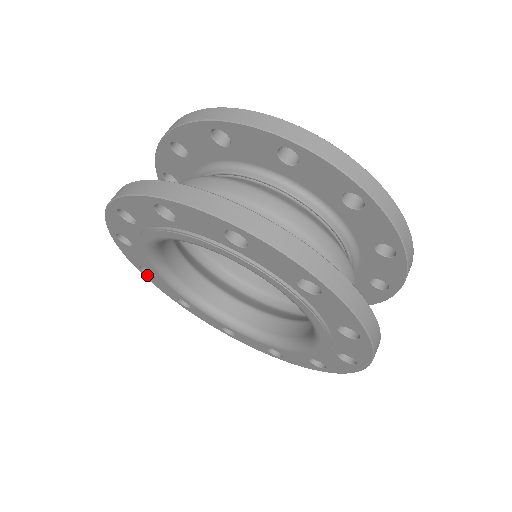
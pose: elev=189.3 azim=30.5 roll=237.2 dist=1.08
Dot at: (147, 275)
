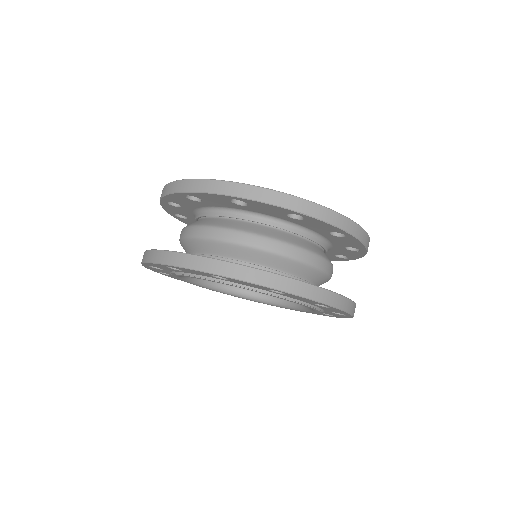
Dot at: occluded
